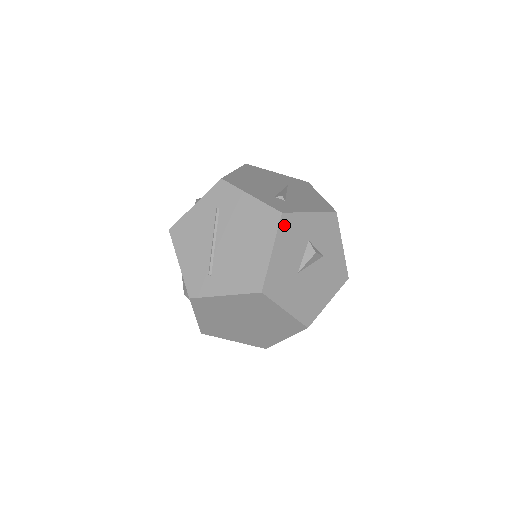
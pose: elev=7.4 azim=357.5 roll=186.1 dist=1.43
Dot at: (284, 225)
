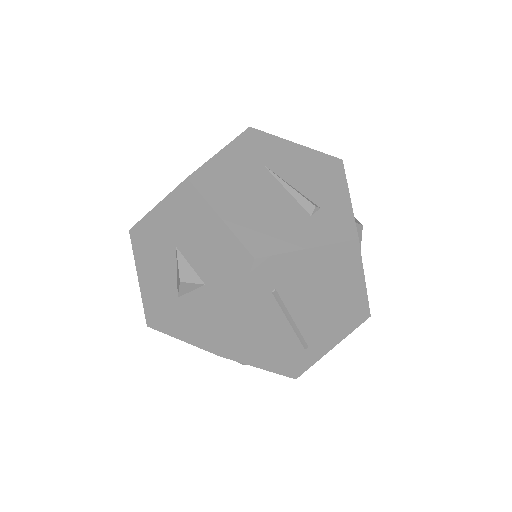
Dot at: occluded
